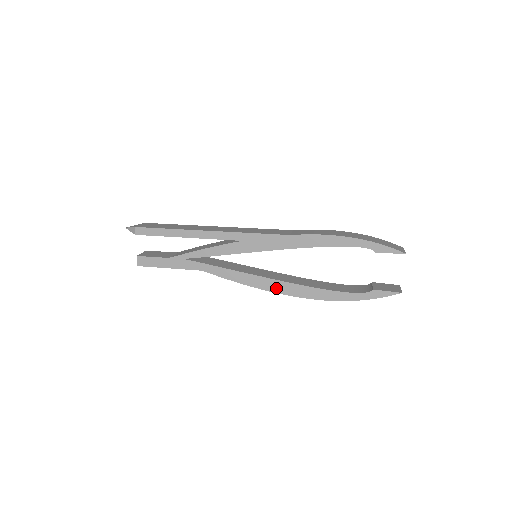
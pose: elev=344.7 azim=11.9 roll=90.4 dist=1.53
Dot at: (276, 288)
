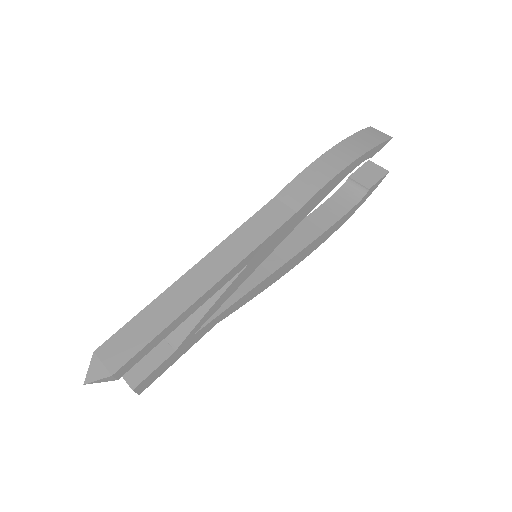
Dot at: (293, 265)
